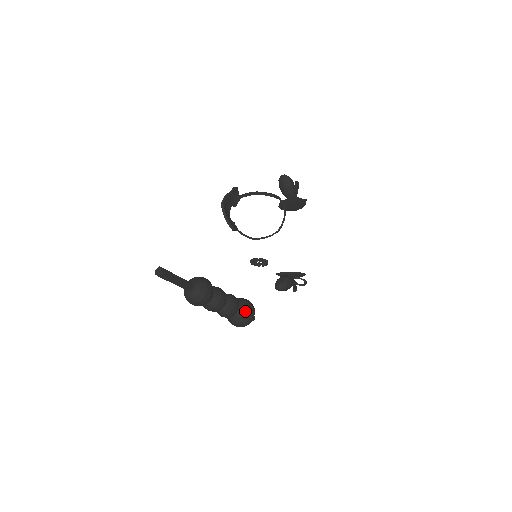
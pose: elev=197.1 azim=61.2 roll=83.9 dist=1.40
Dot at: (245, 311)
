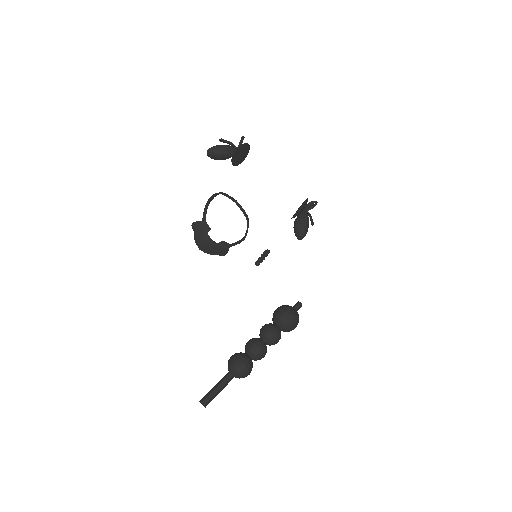
Dot at: (284, 323)
